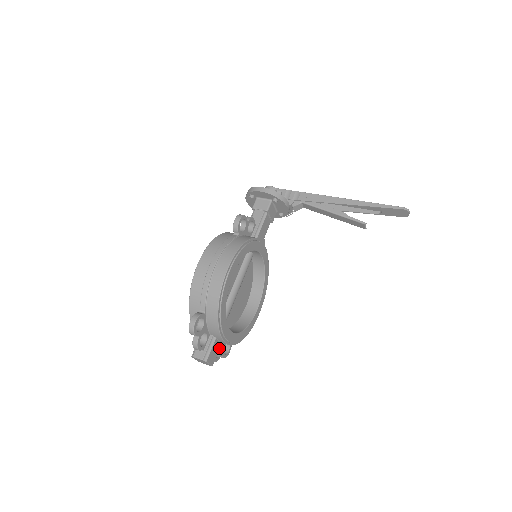
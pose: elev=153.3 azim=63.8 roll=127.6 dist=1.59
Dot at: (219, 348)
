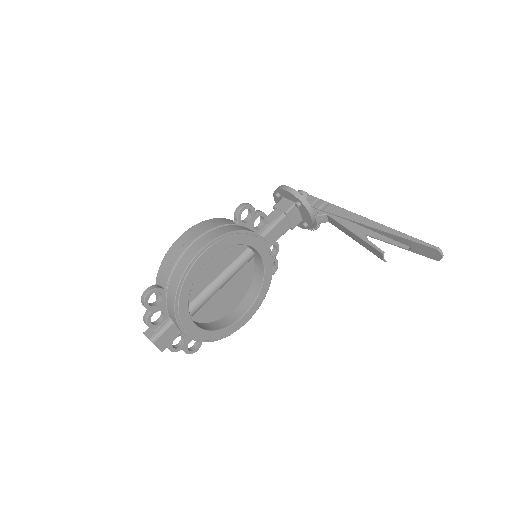
Dot at: (177, 336)
